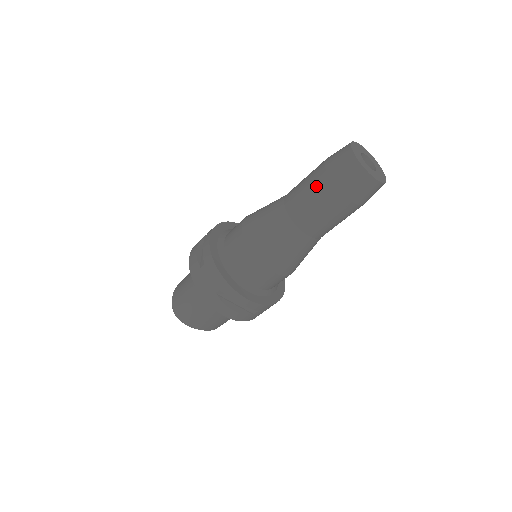
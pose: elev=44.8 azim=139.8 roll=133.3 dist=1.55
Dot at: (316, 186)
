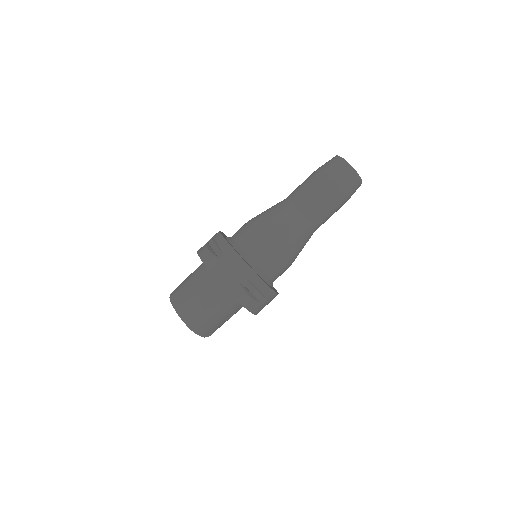
Dot at: occluded
